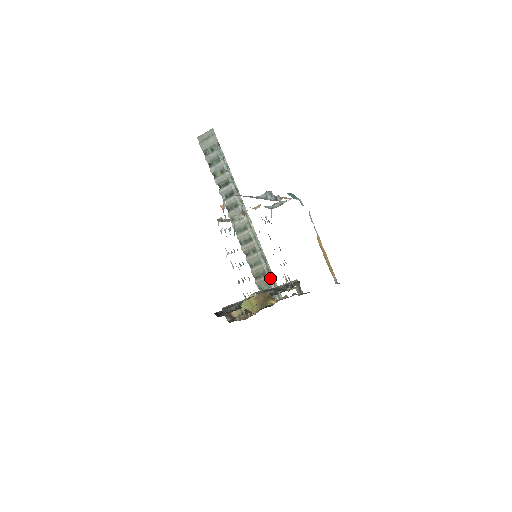
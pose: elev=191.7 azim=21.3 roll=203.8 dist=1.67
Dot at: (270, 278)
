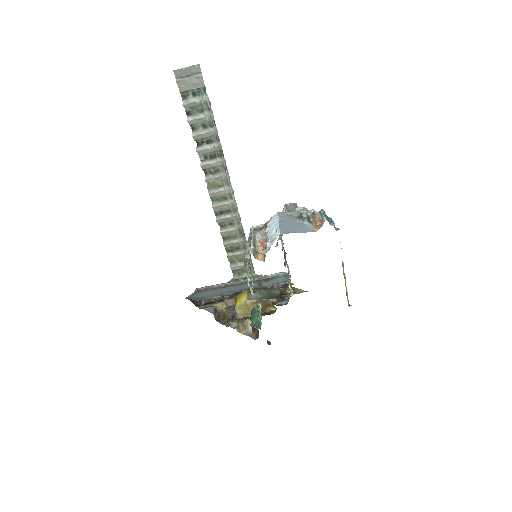
Dot at: occluded
